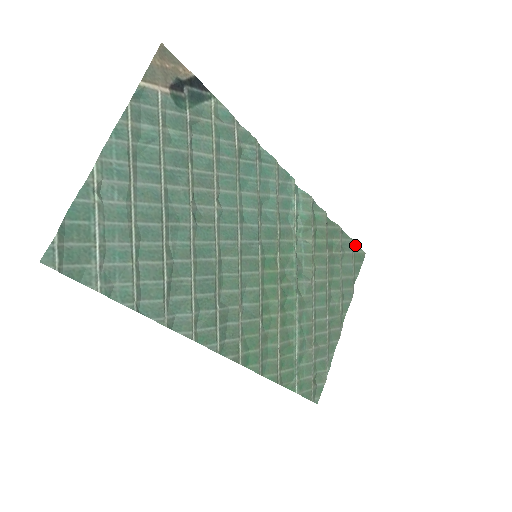
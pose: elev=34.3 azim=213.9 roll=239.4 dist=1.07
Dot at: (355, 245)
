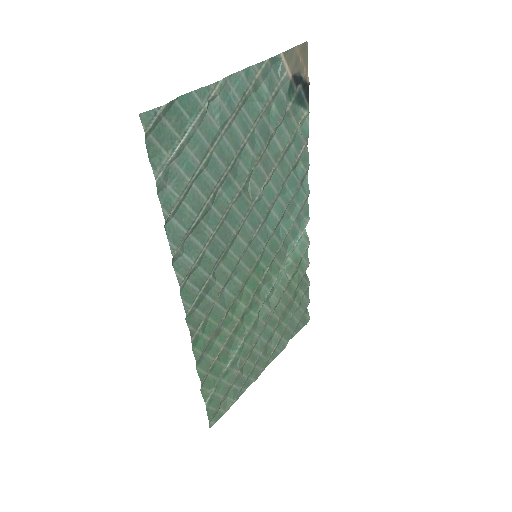
Dot at: occluded
